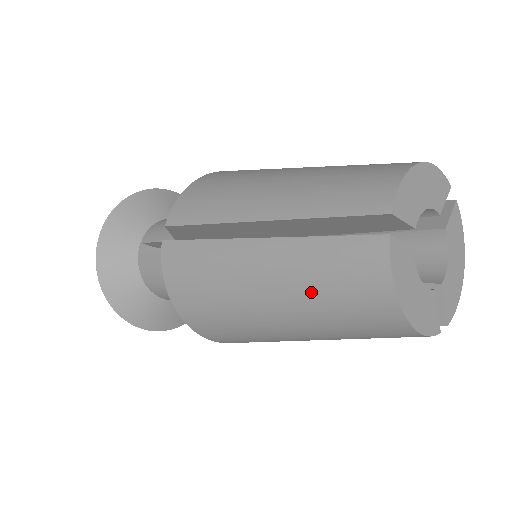
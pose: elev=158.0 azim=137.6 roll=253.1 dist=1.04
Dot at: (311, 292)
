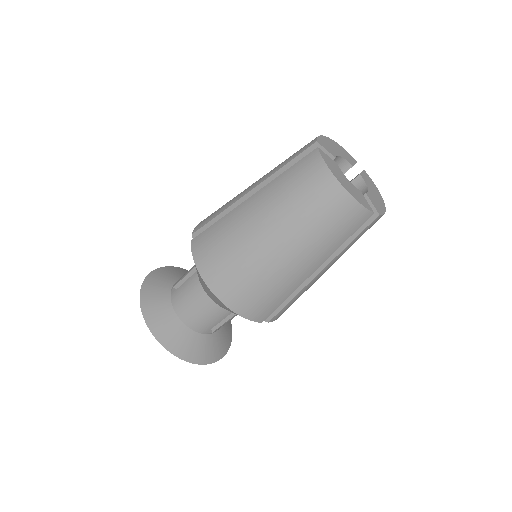
Dot at: (287, 201)
